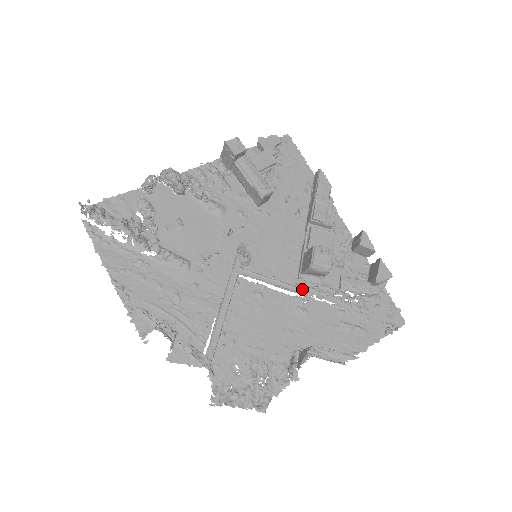
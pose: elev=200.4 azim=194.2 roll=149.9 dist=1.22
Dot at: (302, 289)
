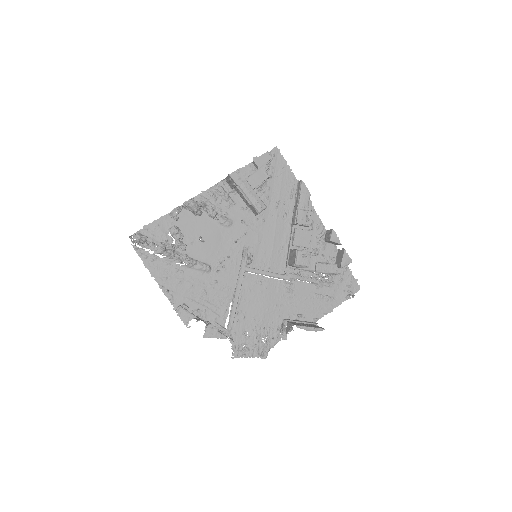
Dot at: (289, 276)
